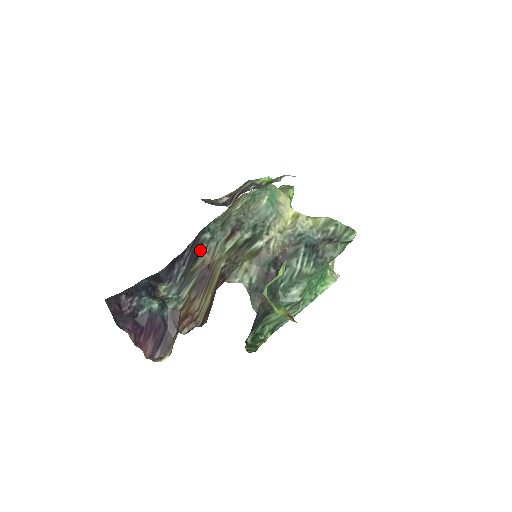
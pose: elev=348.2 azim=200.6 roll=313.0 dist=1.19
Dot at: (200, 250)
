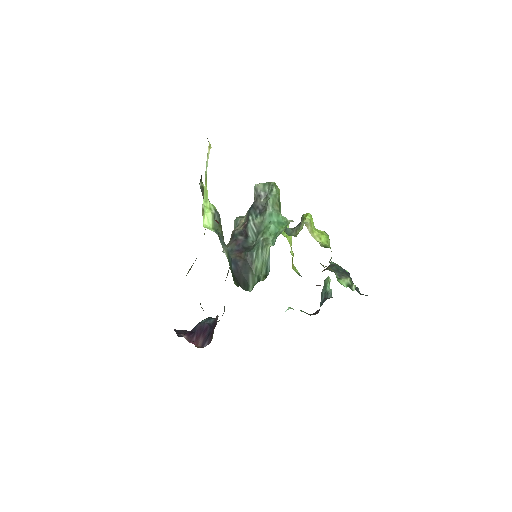
Dot at: occluded
